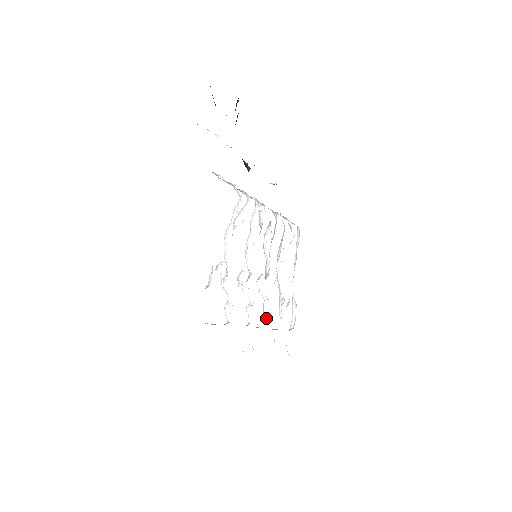
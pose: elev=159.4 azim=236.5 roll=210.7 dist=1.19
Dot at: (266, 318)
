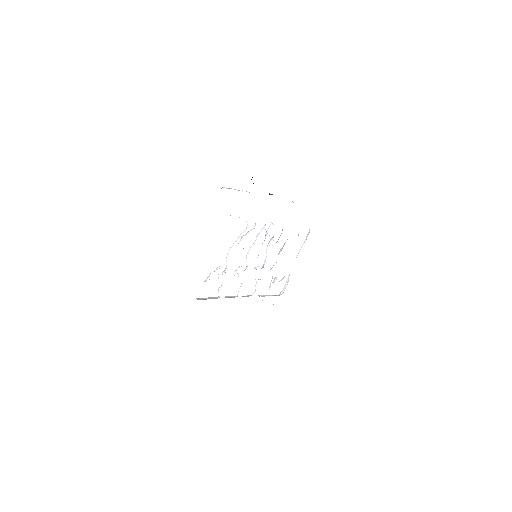
Dot at: (254, 292)
